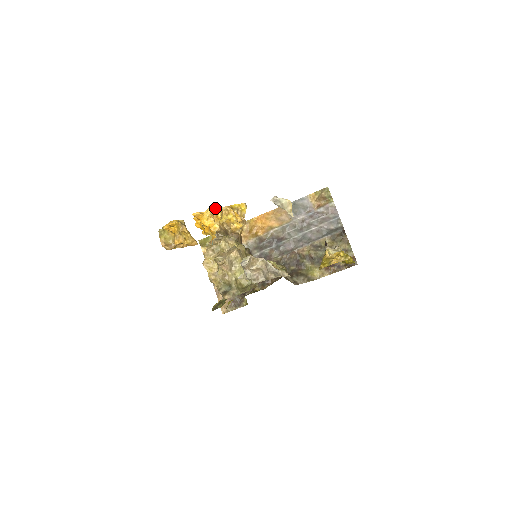
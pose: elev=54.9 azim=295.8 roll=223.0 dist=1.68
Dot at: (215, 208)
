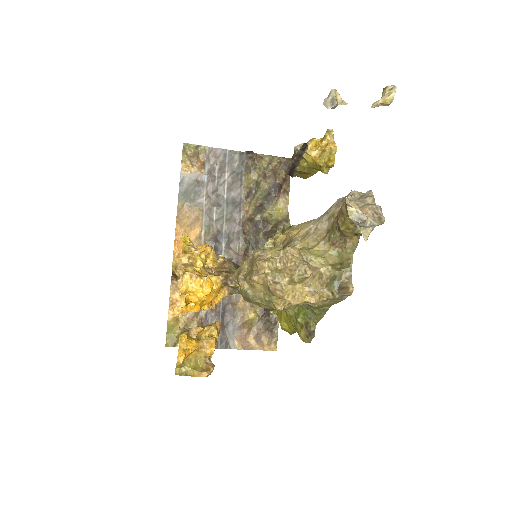
Dot at: (186, 270)
